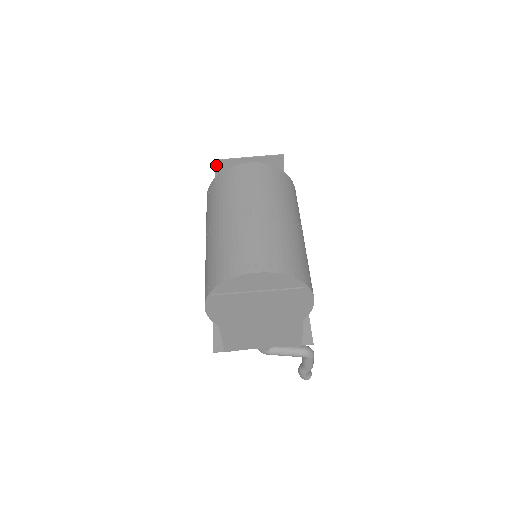
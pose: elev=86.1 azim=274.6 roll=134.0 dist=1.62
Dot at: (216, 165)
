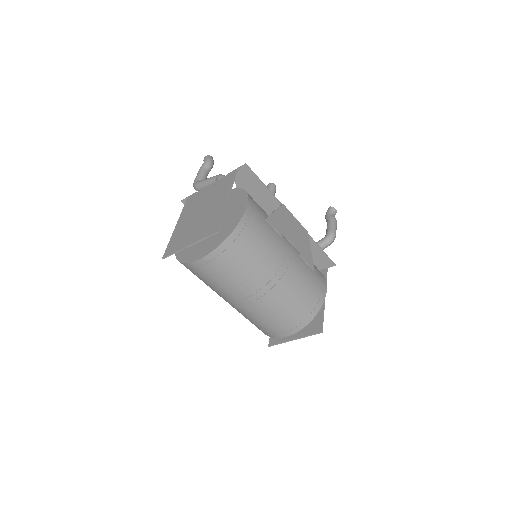
Dot at: (166, 253)
